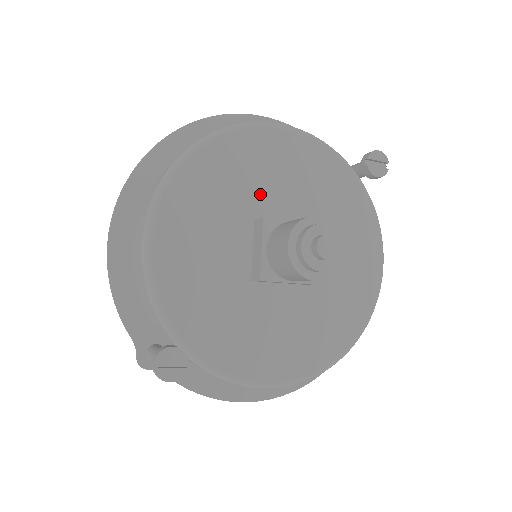
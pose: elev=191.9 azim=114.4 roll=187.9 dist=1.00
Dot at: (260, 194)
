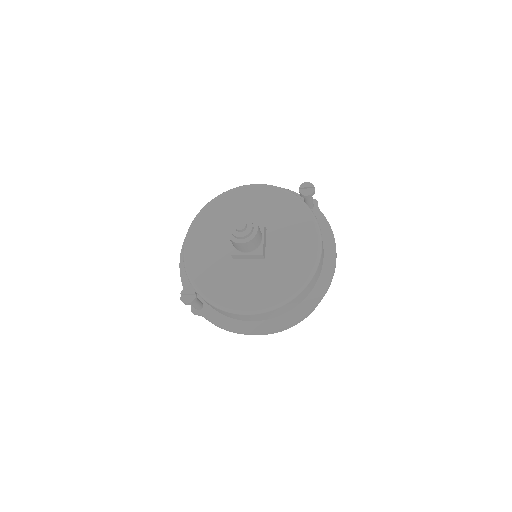
Dot at: occluded
